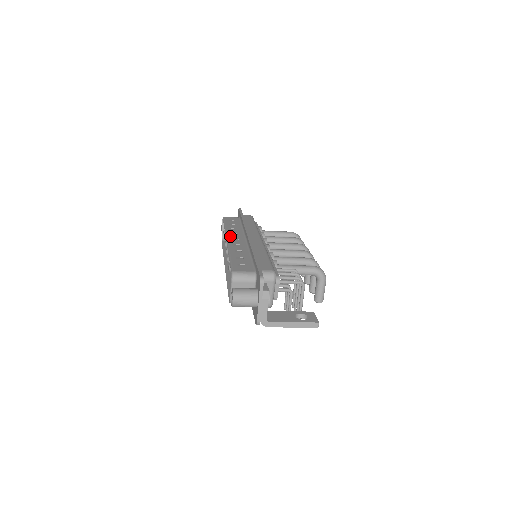
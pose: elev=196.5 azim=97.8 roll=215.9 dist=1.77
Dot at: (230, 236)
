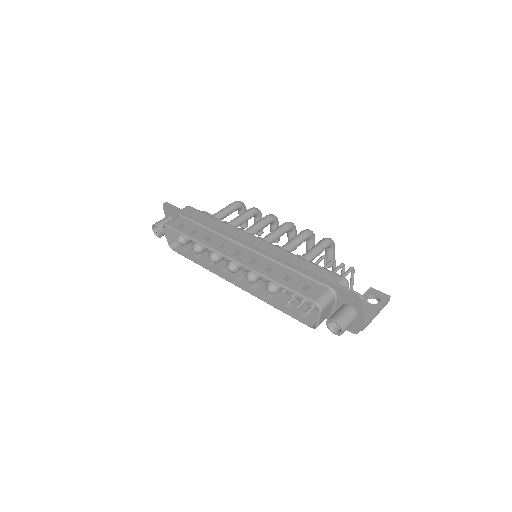
Dot at: (226, 252)
